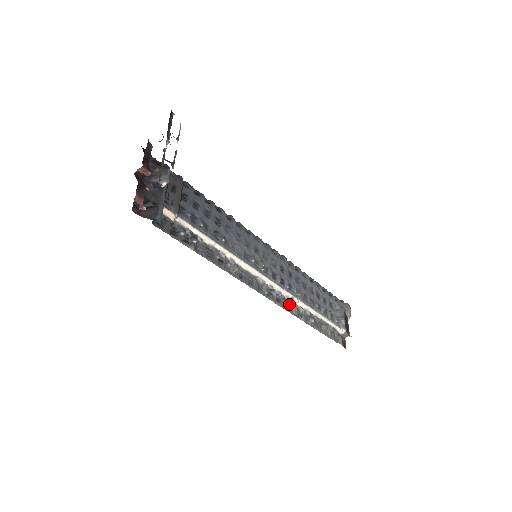
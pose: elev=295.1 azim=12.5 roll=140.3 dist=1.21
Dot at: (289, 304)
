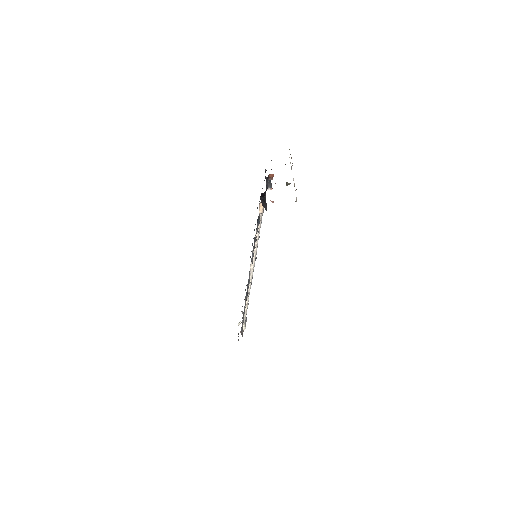
Dot at: (246, 296)
